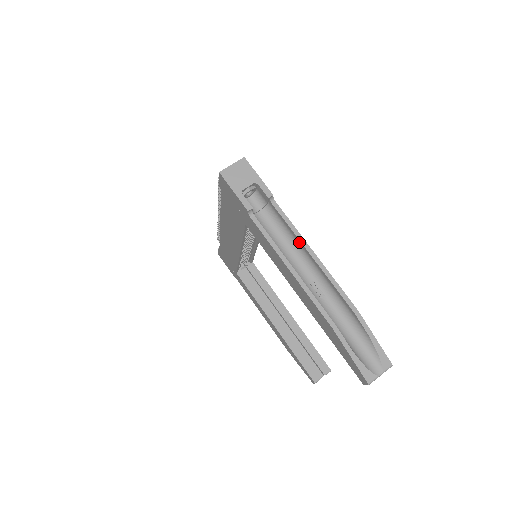
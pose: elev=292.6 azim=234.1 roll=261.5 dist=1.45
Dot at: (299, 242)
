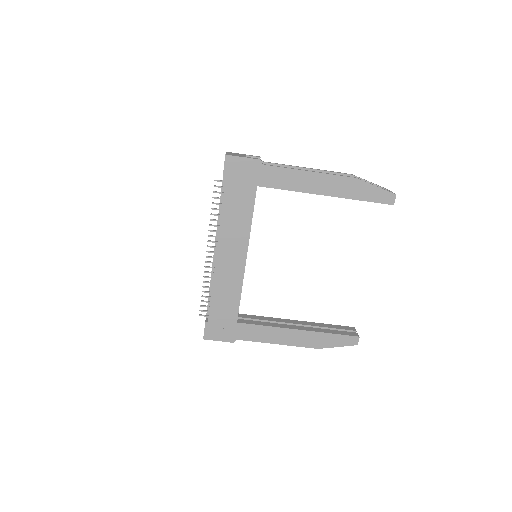
Dot at: occluded
